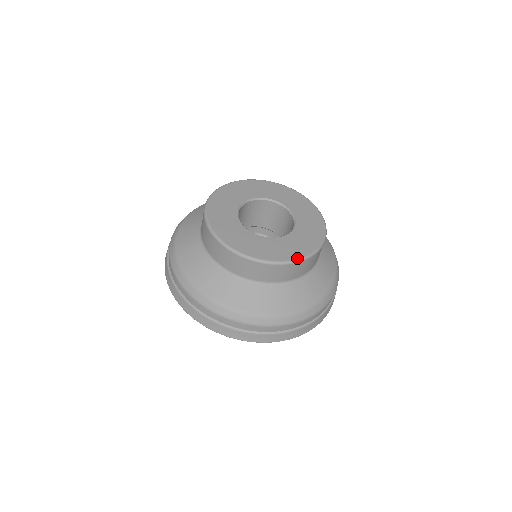
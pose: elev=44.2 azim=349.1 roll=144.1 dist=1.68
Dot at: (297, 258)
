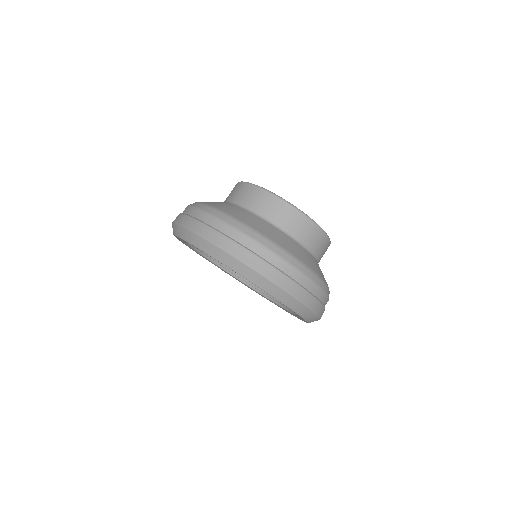
Dot at: occluded
